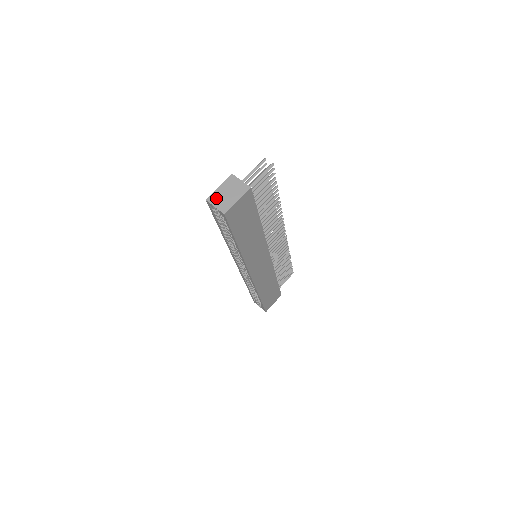
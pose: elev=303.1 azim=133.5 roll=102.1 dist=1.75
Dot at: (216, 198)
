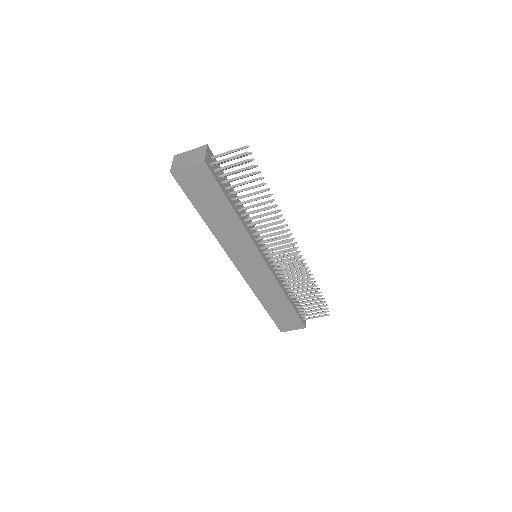
Dot at: (180, 157)
